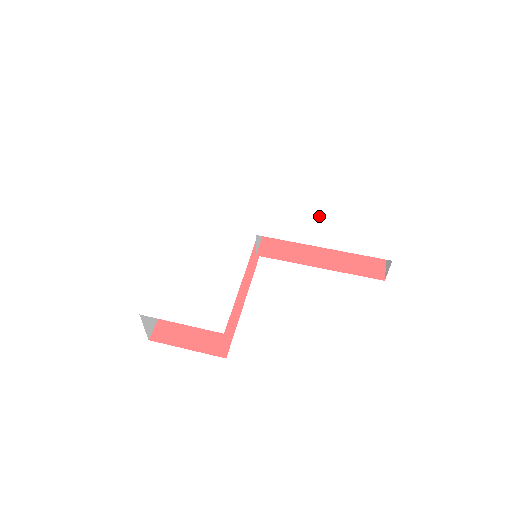
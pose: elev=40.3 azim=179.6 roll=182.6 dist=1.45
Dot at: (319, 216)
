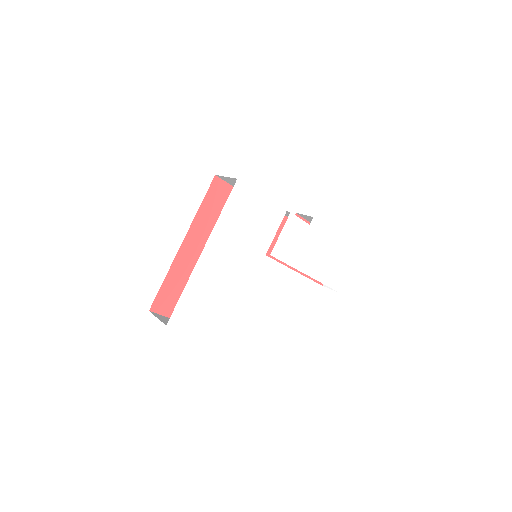
Dot at: (317, 241)
